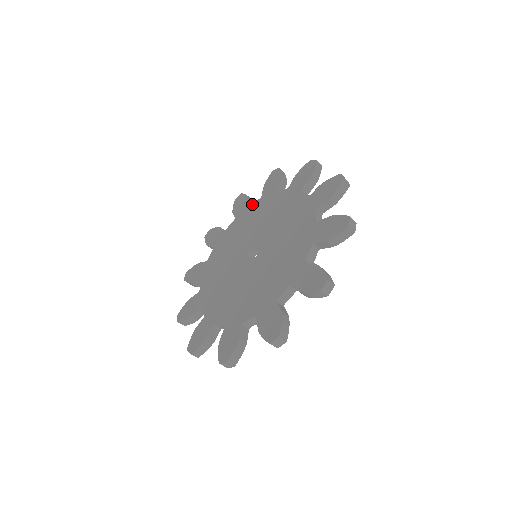
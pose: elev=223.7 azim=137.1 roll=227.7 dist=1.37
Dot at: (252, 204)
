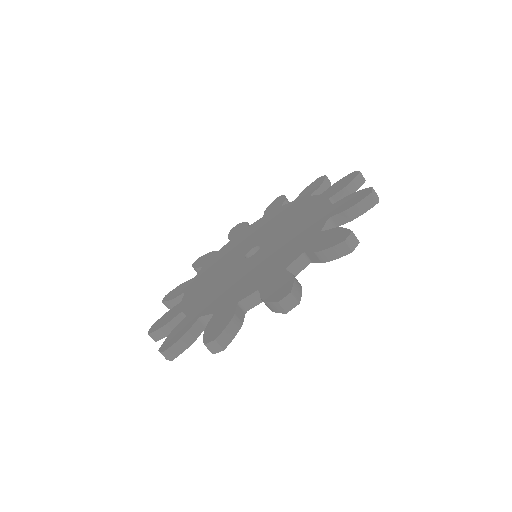
Dot at: (283, 205)
